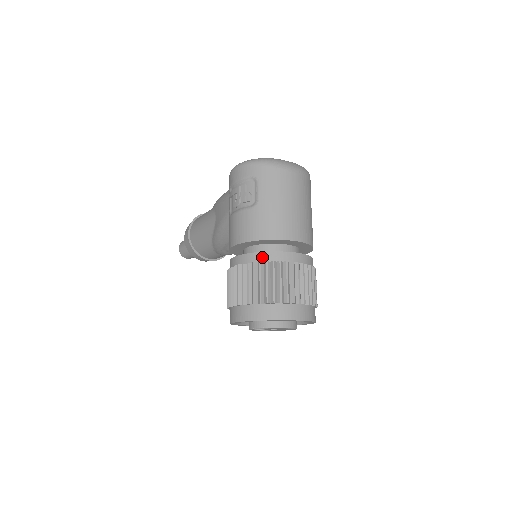
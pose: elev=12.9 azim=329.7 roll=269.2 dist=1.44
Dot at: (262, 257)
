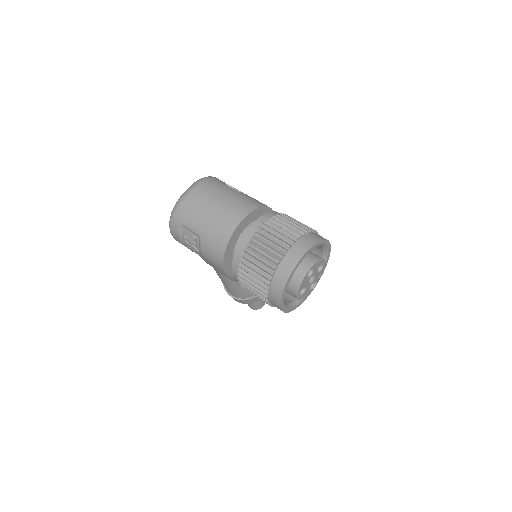
Dot at: (238, 256)
